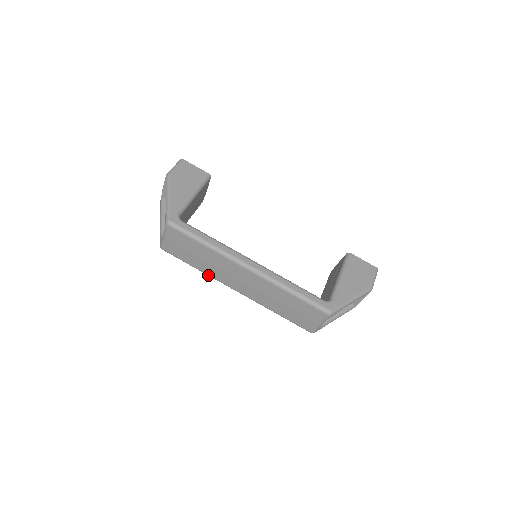
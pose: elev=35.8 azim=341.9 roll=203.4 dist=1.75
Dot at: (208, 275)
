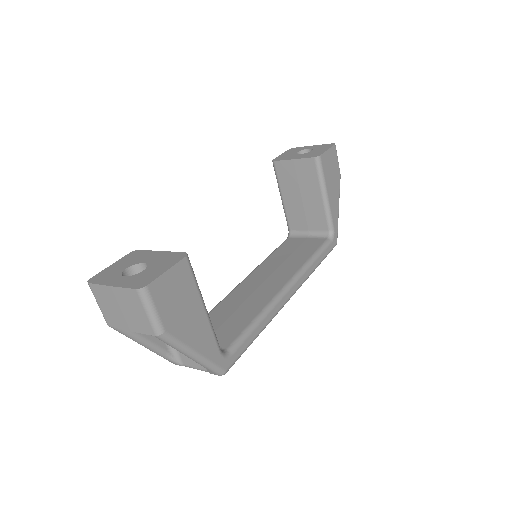
Dot at: occluded
